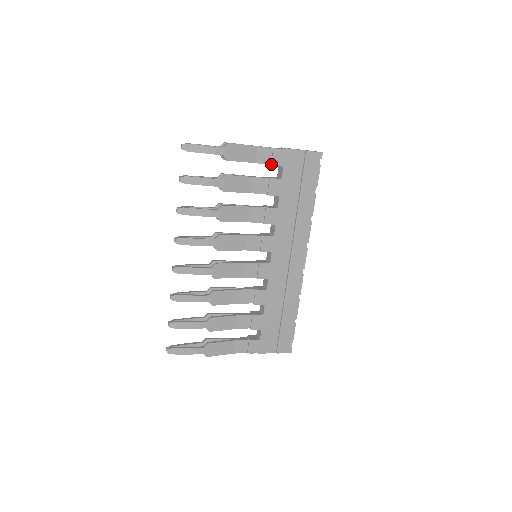
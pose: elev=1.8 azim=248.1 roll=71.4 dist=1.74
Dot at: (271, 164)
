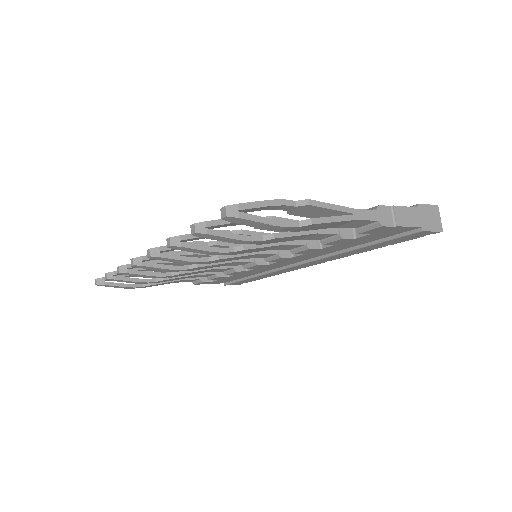
Dot at: (357, 230)
